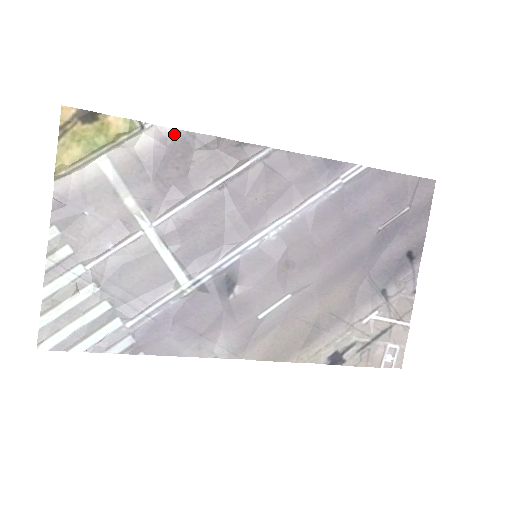
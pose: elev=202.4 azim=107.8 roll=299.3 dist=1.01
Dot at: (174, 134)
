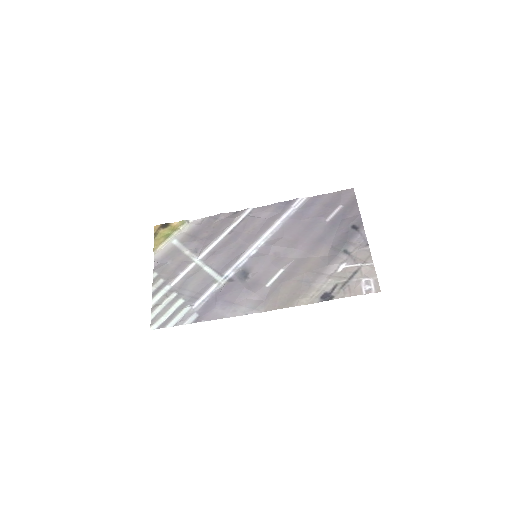
Dot at: (203, 220)
